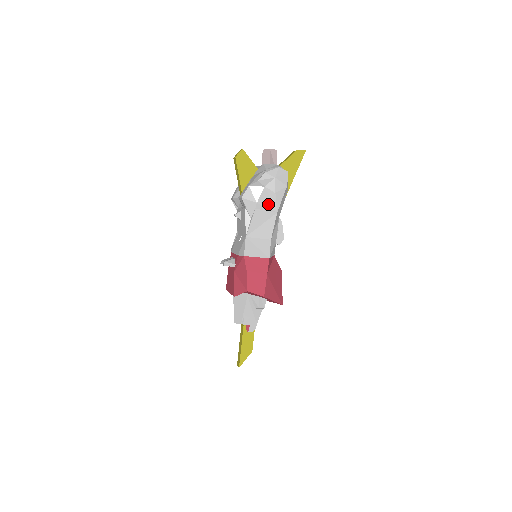
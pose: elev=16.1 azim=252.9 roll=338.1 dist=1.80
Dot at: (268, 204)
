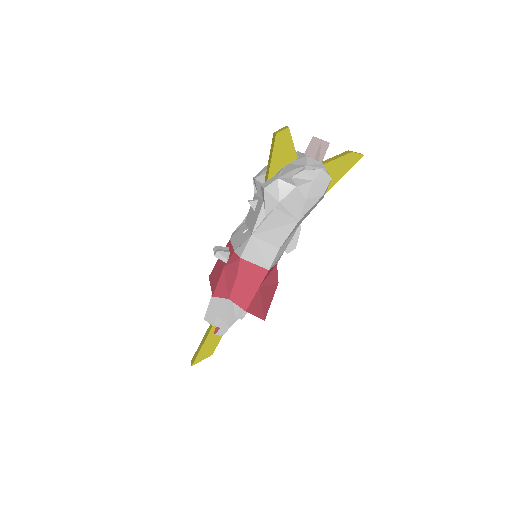
Dot at: (292, 208)
